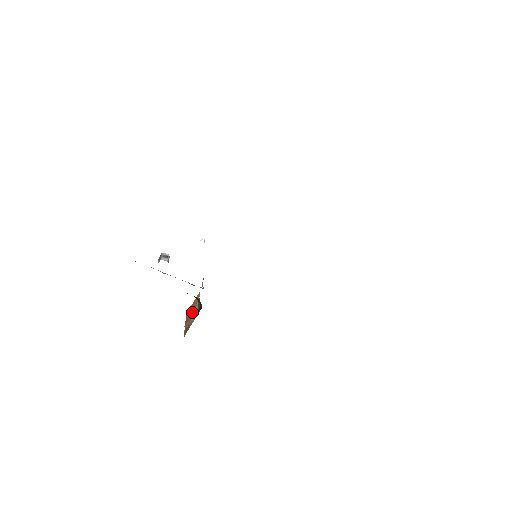
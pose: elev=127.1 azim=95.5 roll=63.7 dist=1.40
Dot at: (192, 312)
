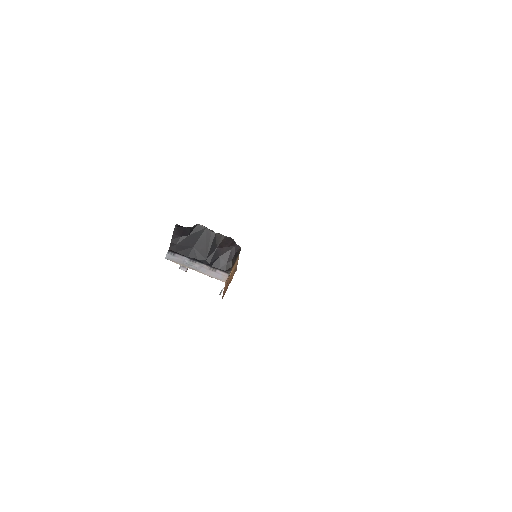
Dot at: (230, 277)
